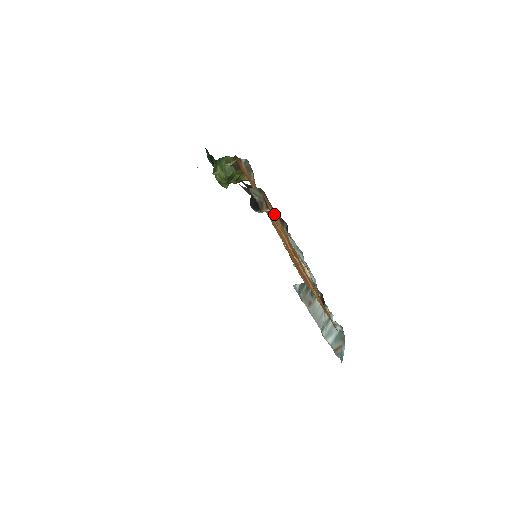
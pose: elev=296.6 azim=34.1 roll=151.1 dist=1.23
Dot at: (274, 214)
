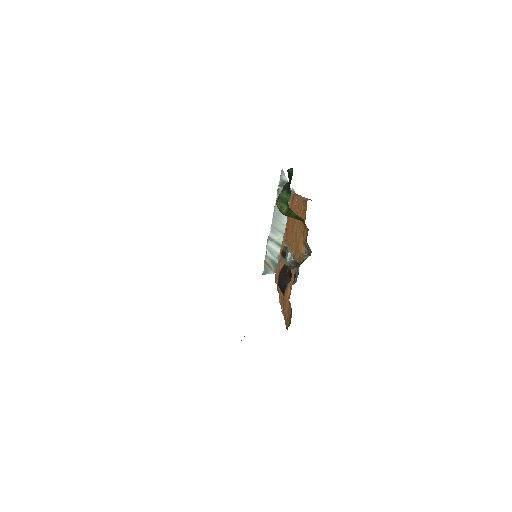
Dot at: occluded
